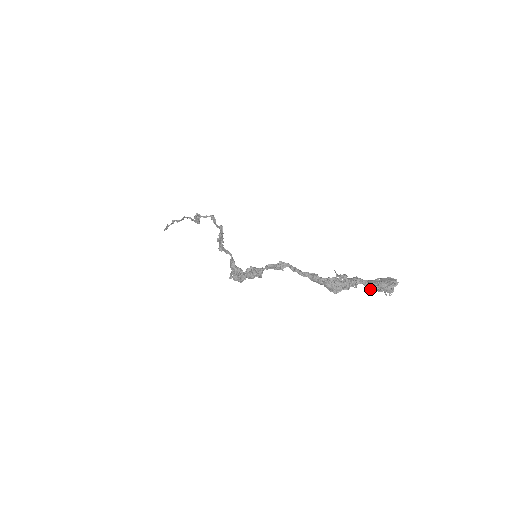
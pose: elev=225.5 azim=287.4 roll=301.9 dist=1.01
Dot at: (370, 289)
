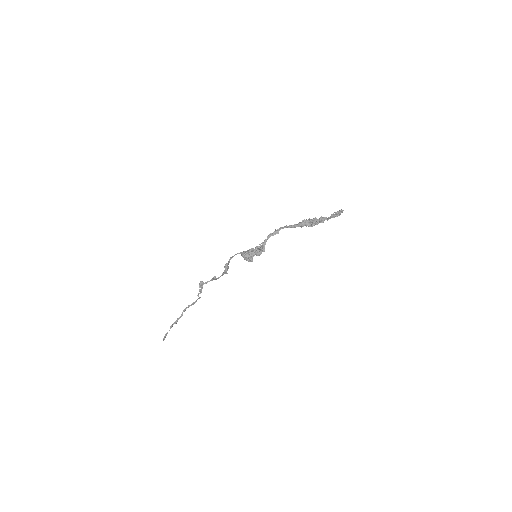
Dot at: (331, 217)
